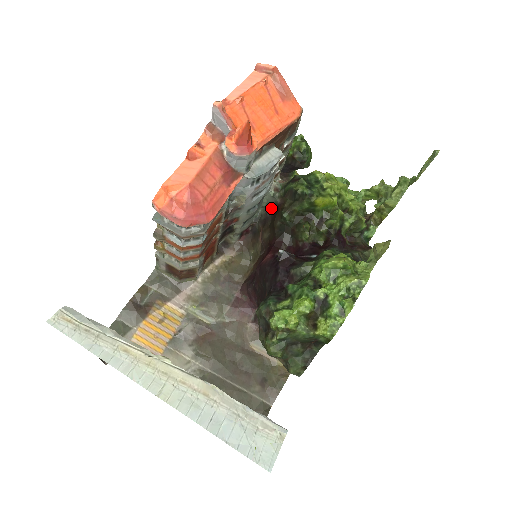
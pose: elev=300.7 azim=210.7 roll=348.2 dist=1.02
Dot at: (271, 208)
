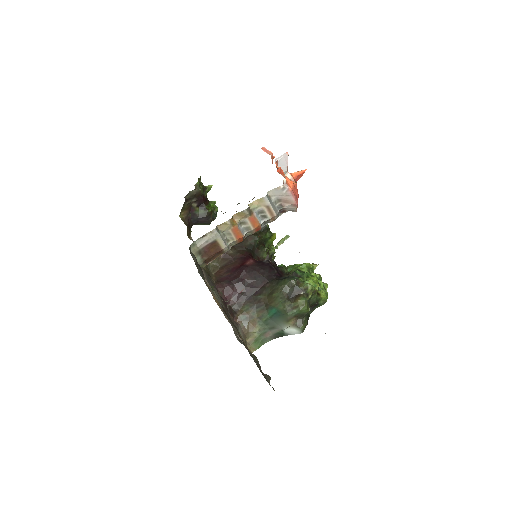
Dot at: occluded
